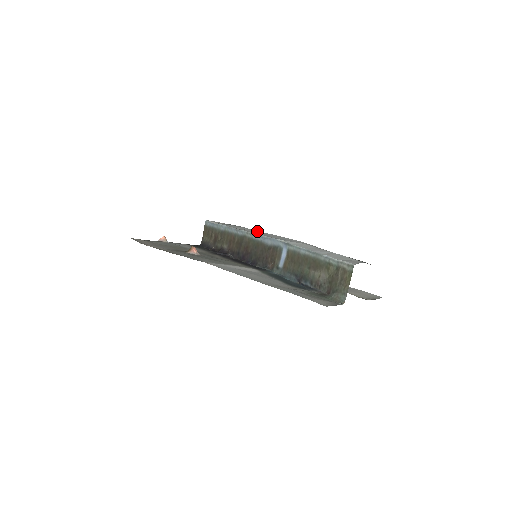
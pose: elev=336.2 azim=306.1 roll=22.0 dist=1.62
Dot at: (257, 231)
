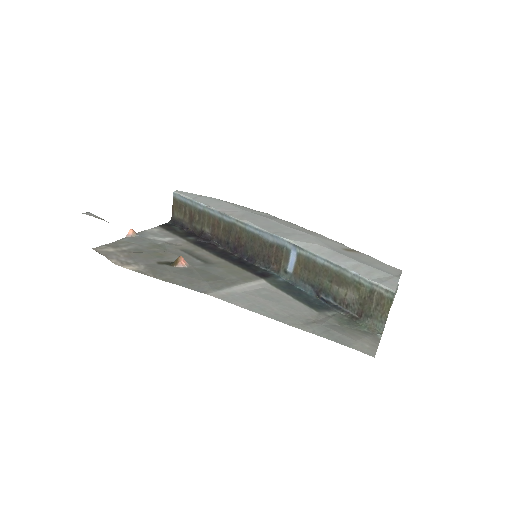
Dot at: (246, 213)
